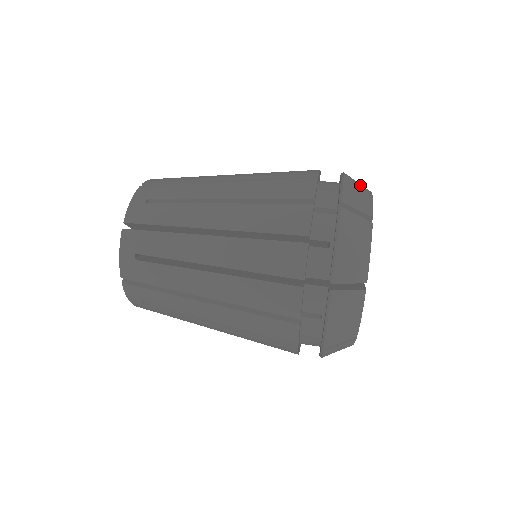
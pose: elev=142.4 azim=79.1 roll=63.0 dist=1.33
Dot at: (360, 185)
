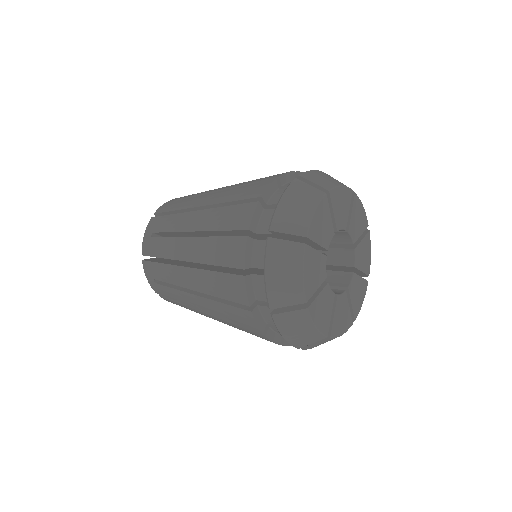
Dot at: (338, 181)
